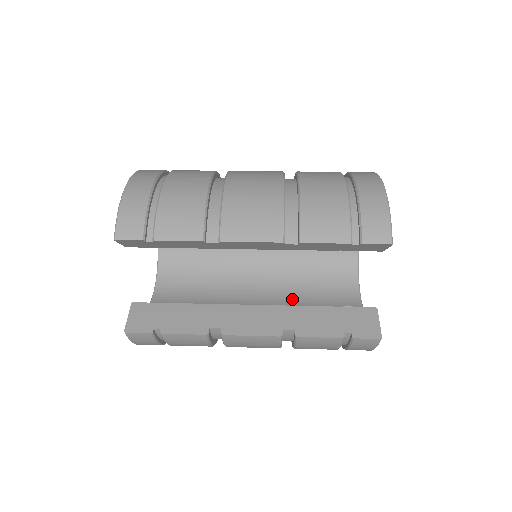
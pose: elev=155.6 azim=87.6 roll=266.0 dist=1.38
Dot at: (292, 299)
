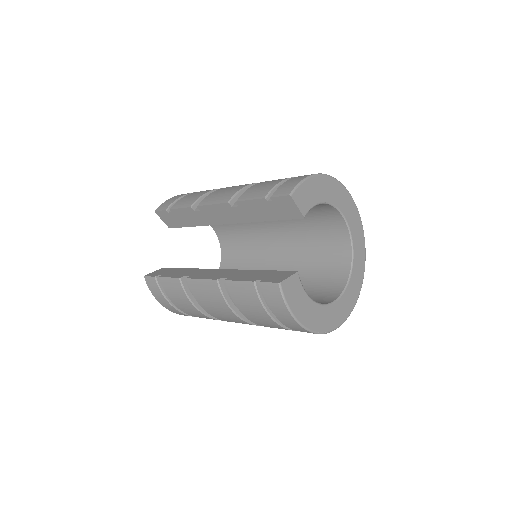
Dot at: occluded
